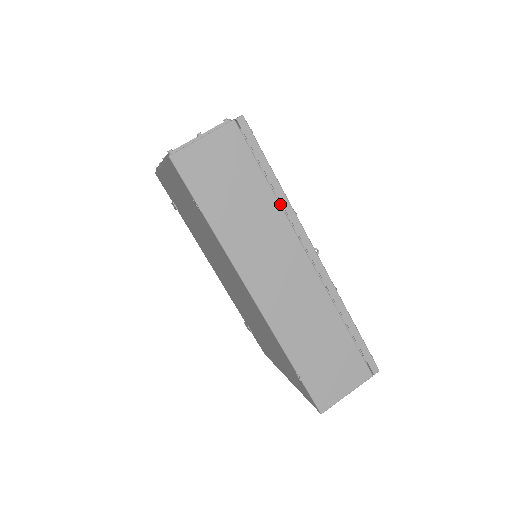
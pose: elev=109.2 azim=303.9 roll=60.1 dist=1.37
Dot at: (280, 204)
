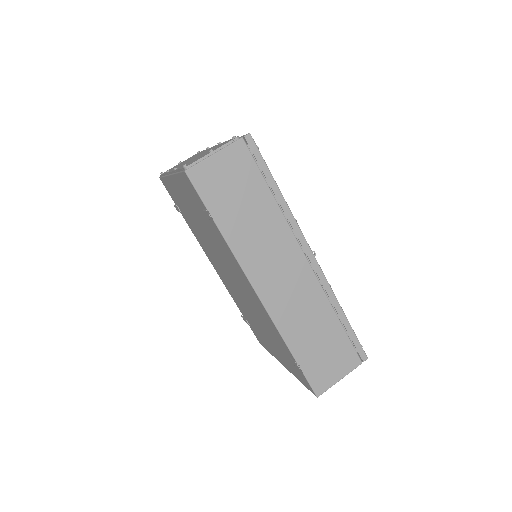
Dot at: (282, 212)
